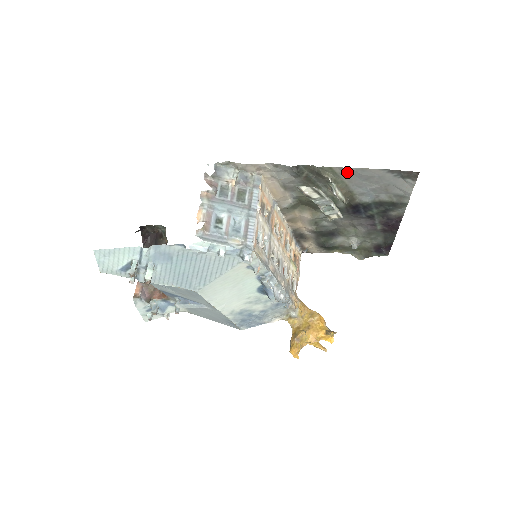
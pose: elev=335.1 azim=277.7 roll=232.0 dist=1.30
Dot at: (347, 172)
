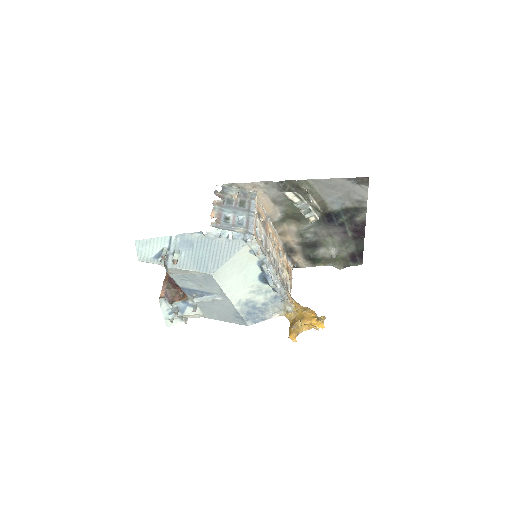
Dot at: (318, 183)
